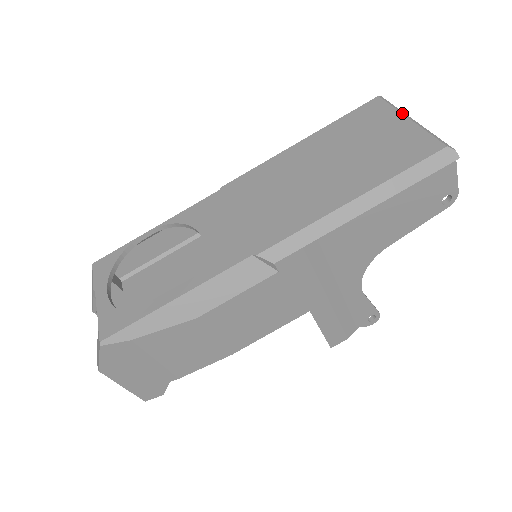
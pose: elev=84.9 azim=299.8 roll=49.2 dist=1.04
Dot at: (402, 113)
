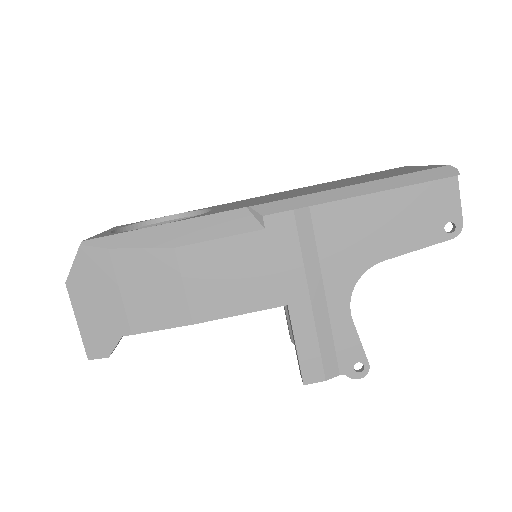
Dot at: occluded
